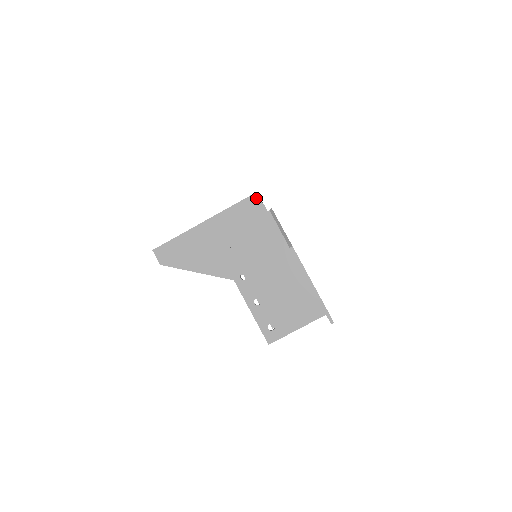
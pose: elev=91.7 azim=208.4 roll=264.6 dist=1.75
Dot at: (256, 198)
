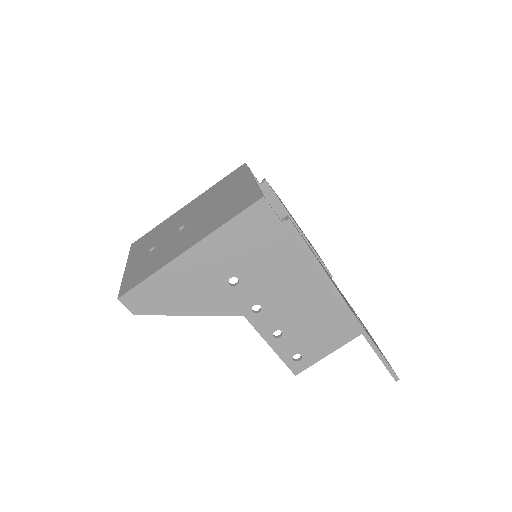
Dot at: (264, 205)
